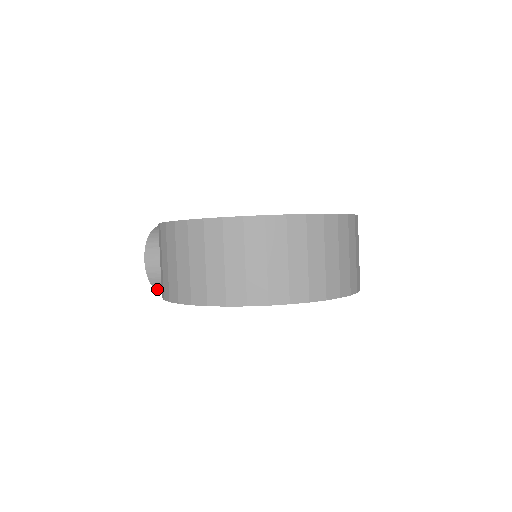
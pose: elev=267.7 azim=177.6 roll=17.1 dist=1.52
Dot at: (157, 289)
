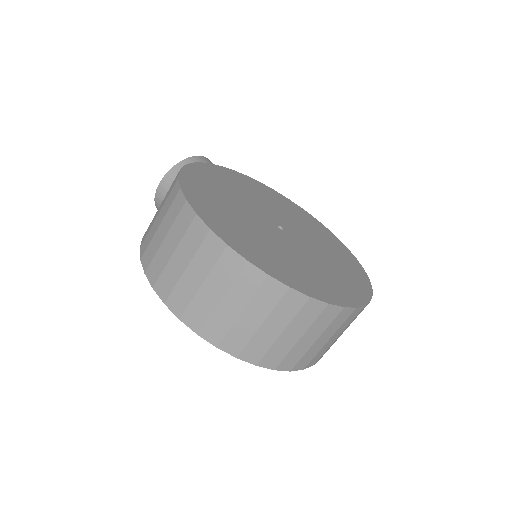
Dot at: occluded
